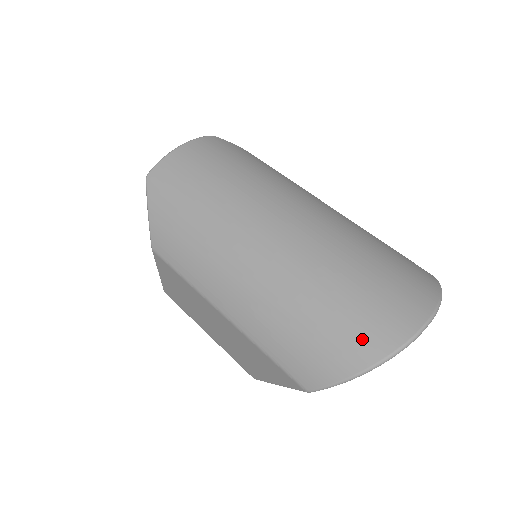
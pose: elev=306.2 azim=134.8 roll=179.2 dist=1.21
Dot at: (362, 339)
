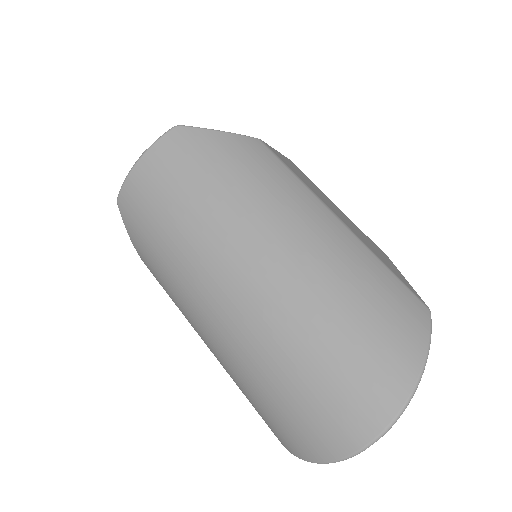
Dot at: (308, 437)
